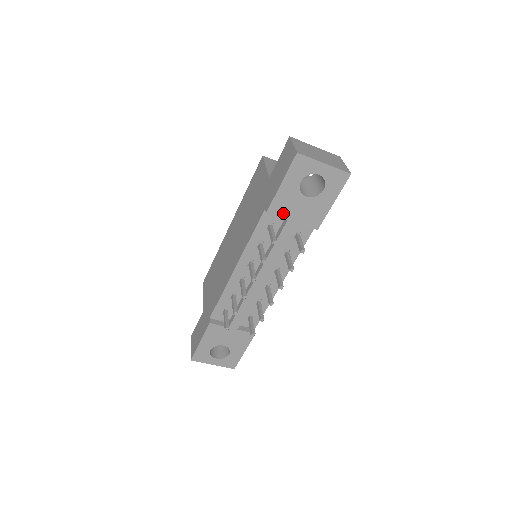
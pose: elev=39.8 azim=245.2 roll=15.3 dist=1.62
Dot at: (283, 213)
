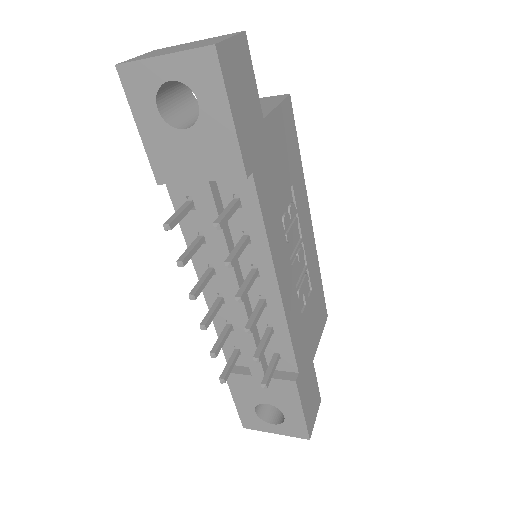
Dot at: (178, 174)
